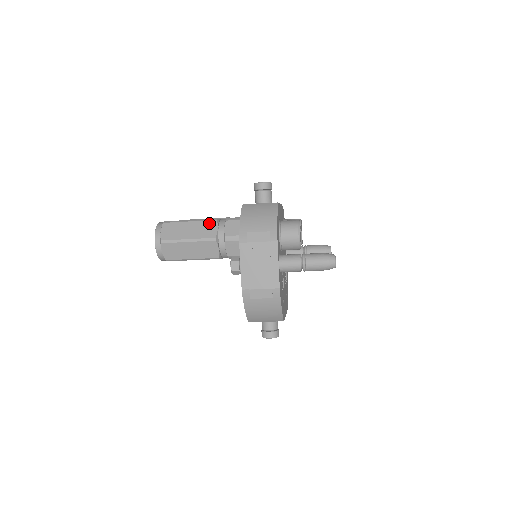
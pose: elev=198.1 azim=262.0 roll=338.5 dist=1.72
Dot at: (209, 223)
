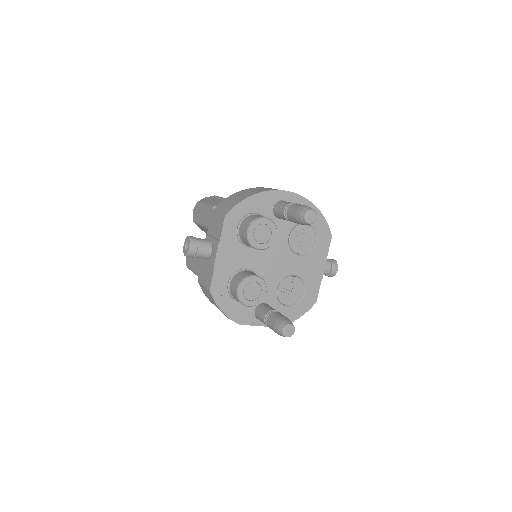
Dot at: occluded
